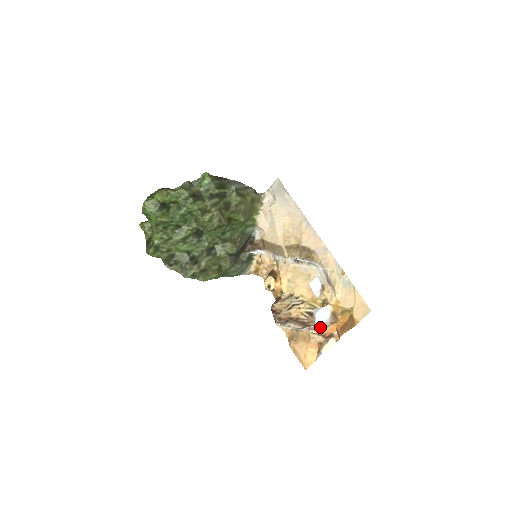
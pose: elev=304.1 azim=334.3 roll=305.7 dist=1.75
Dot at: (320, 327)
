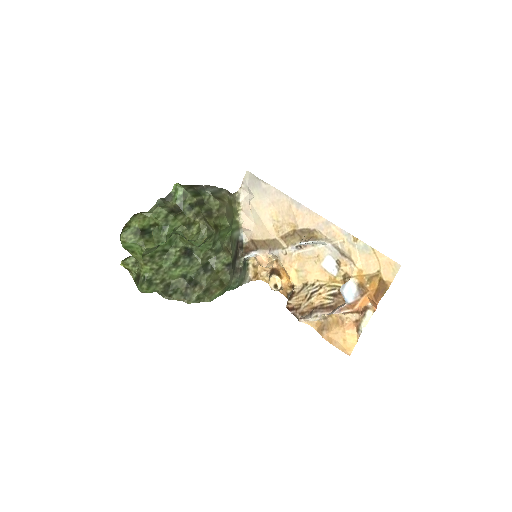
Dot at: (352, 304)
